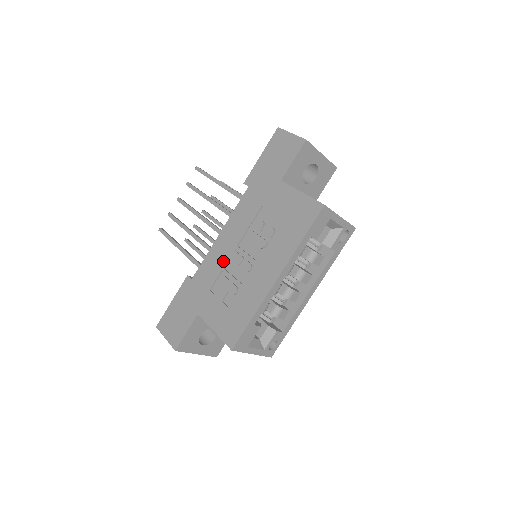
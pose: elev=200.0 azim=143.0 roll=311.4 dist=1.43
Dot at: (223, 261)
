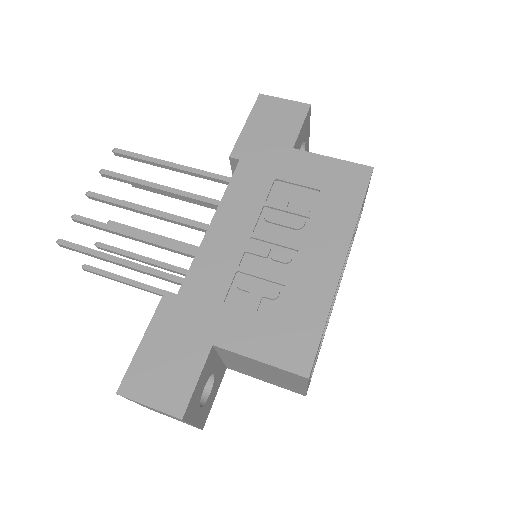
Dot at: (234, 257)
